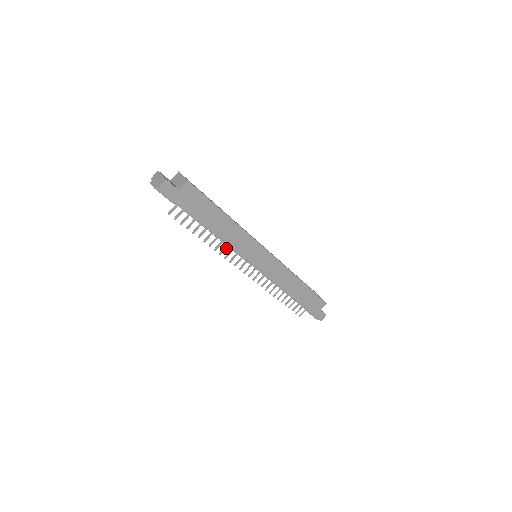
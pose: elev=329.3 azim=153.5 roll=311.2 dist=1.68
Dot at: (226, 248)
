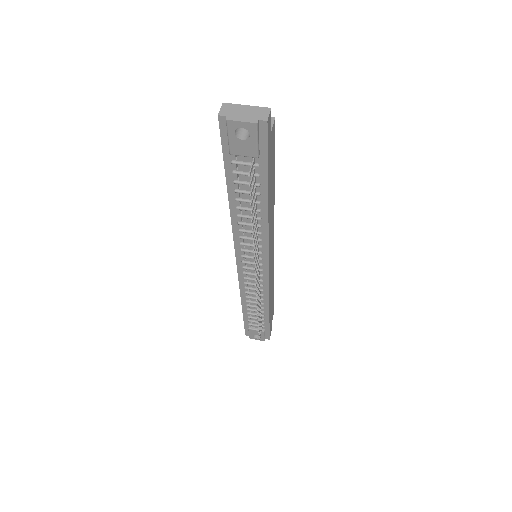
Dot at: (256, 241)
